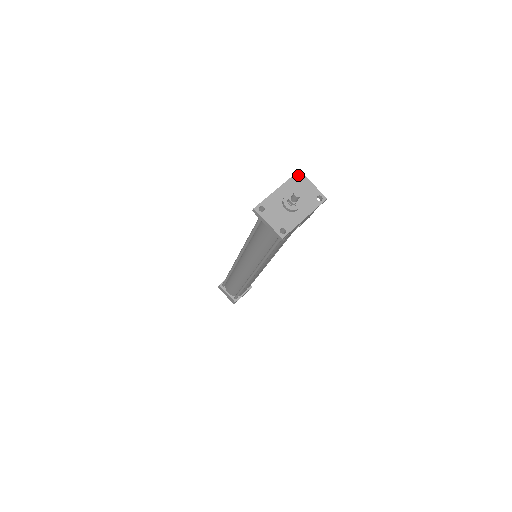
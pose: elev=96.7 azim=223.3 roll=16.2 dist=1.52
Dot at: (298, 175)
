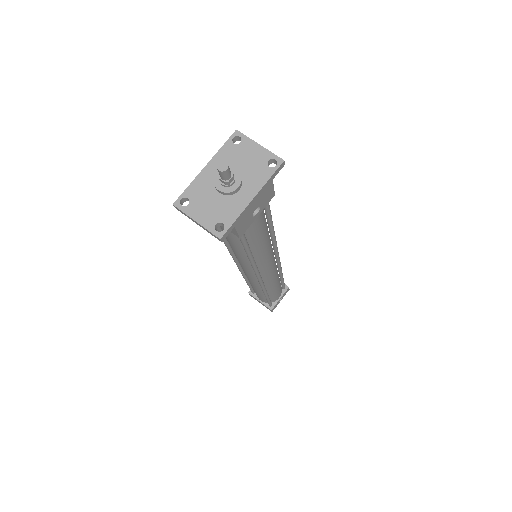
Dot at: (236, 137)
